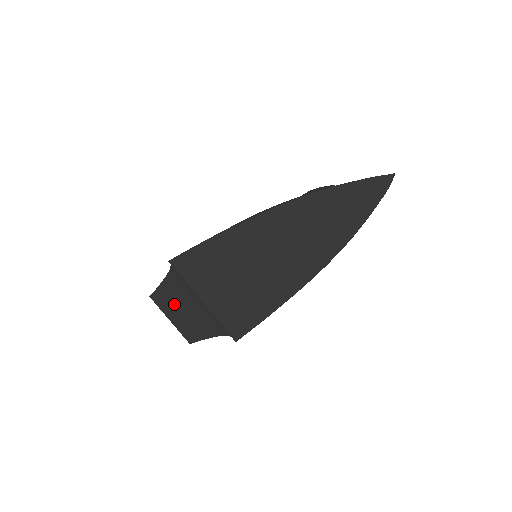
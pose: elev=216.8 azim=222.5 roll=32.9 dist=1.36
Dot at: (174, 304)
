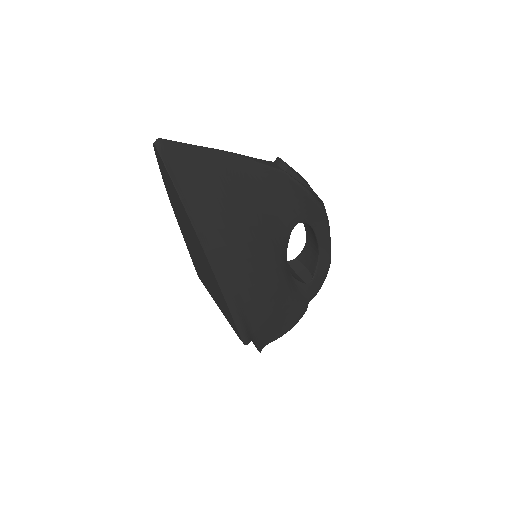
Dot at: occluded
